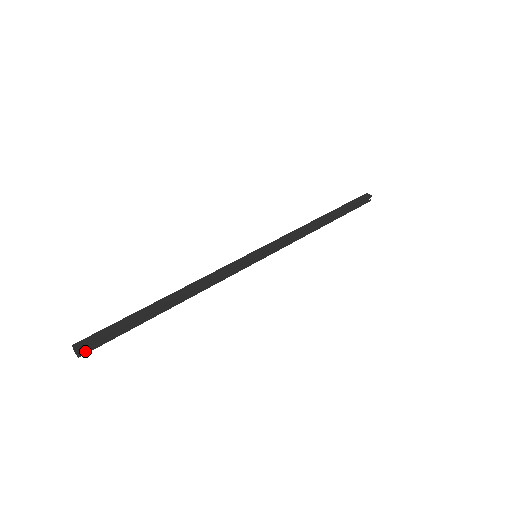
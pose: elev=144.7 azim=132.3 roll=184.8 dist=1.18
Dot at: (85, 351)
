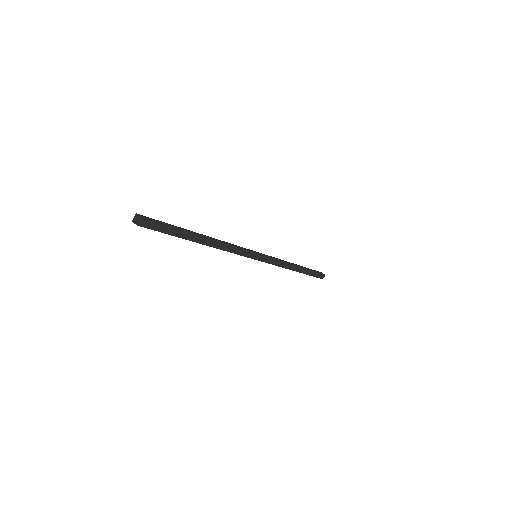
Dot at: (144, 218)
